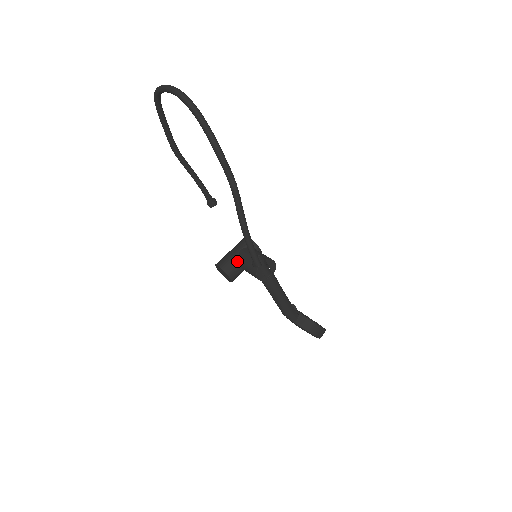
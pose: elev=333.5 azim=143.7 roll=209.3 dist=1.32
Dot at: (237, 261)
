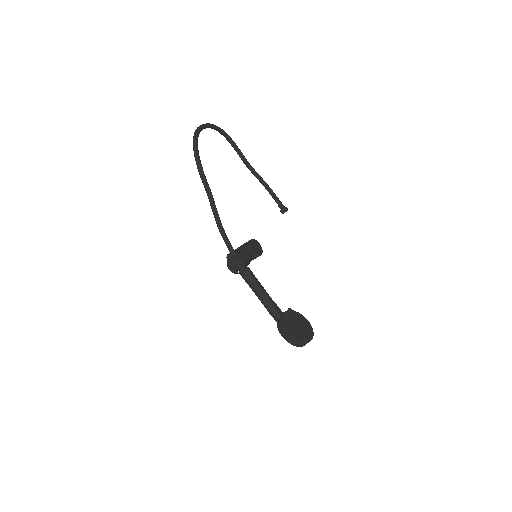
Dot at: occluded
